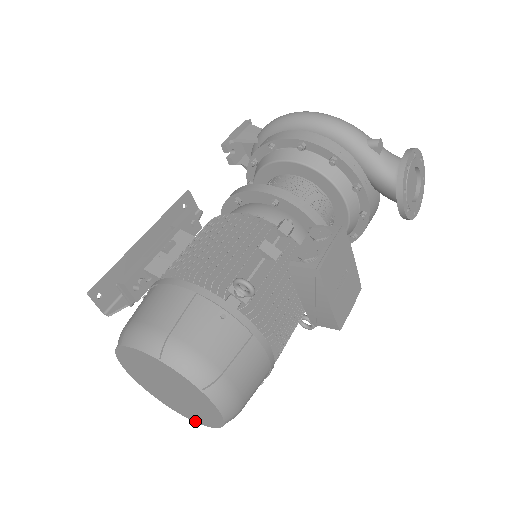
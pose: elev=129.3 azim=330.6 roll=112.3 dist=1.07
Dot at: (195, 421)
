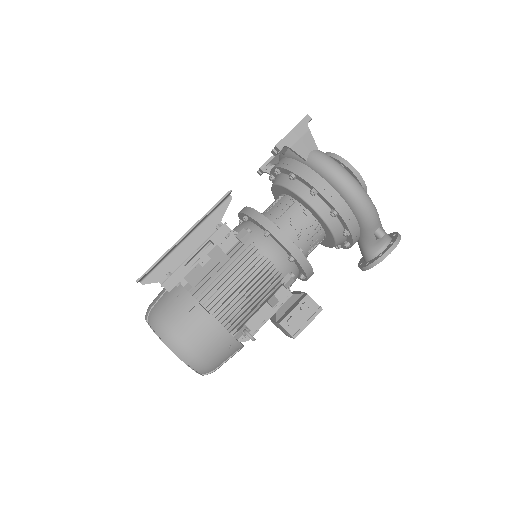
Dot at: occluded
